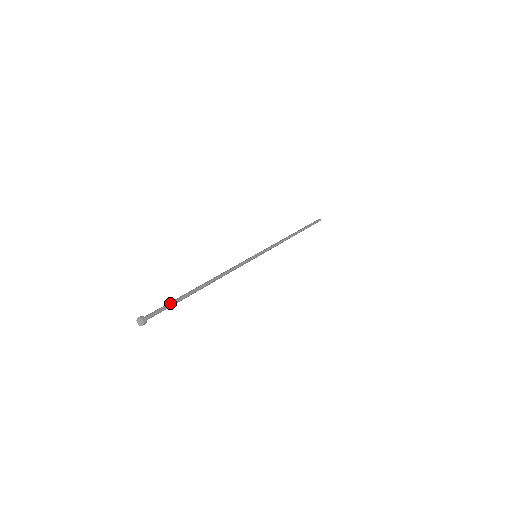
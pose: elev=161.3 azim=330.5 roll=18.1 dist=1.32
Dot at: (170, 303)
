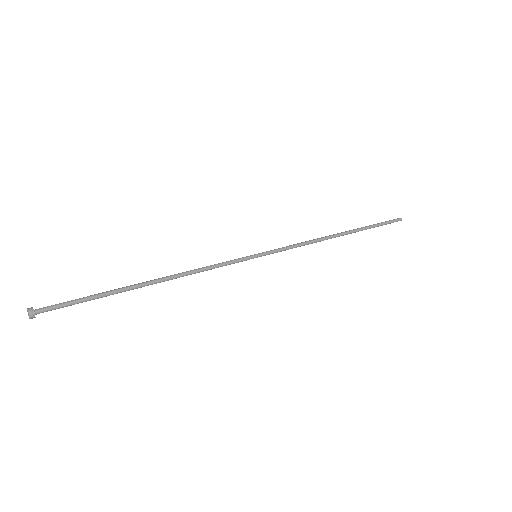
Dot at: (82, 298)
